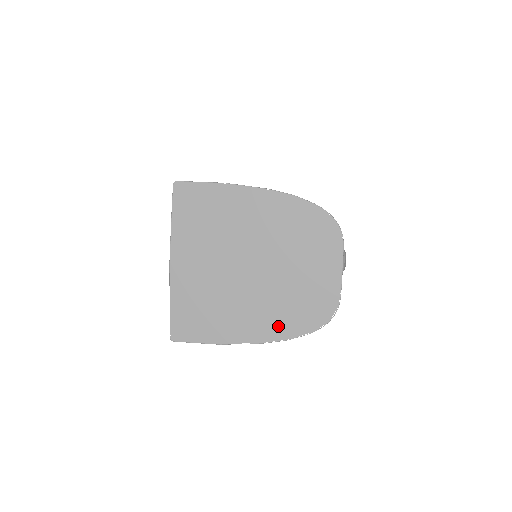
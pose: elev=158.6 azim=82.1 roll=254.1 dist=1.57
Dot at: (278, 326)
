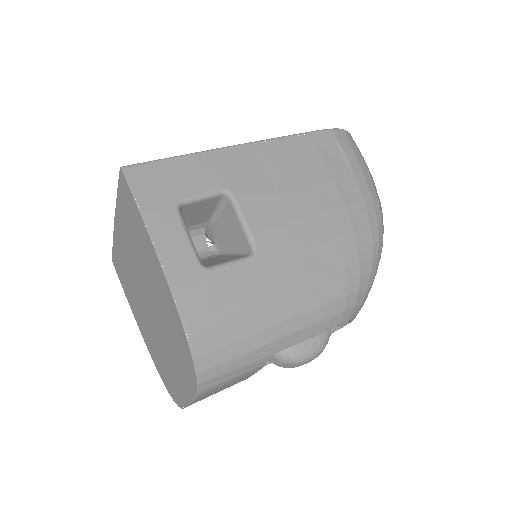
Dot at: (153, 352)
